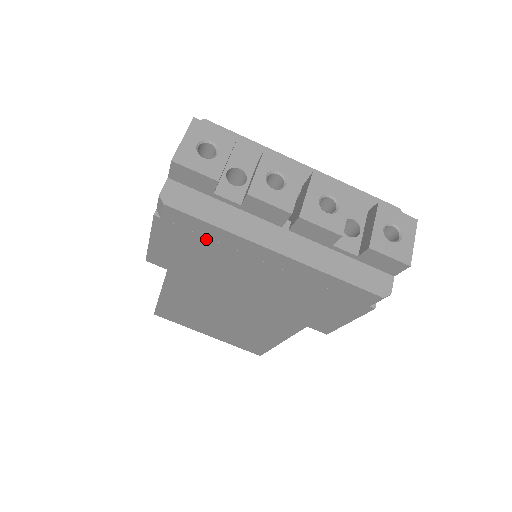
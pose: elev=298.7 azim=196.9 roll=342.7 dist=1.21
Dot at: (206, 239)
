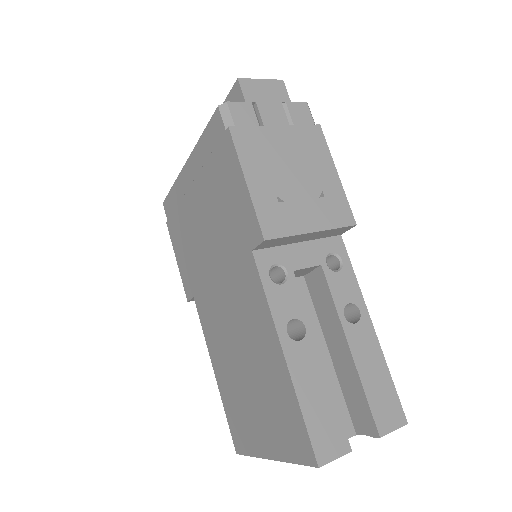
Dot at: (177, 210)
